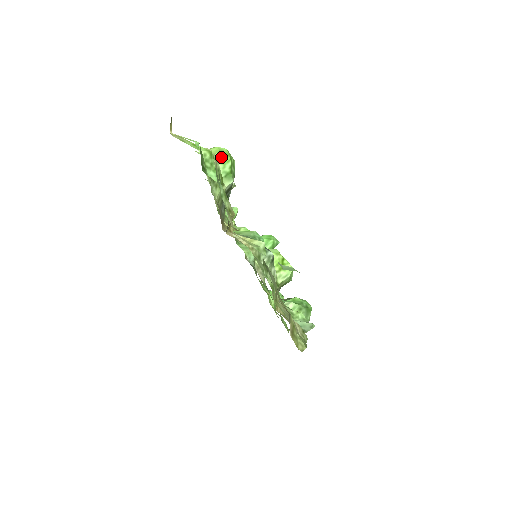
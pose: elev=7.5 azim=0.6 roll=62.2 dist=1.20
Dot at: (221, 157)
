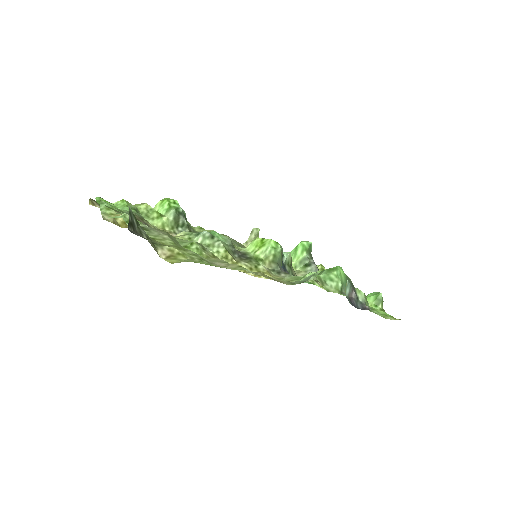
Dot at: (160, 204)
